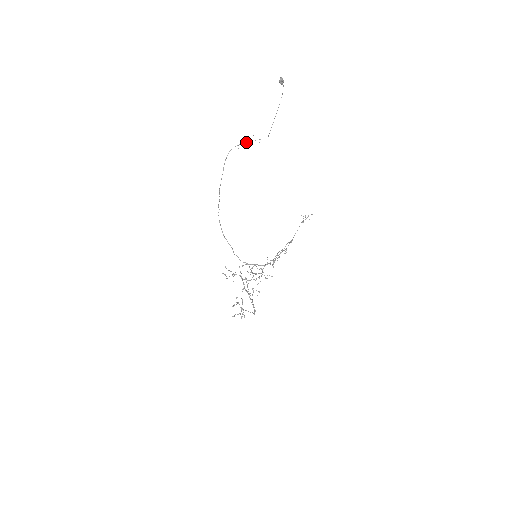
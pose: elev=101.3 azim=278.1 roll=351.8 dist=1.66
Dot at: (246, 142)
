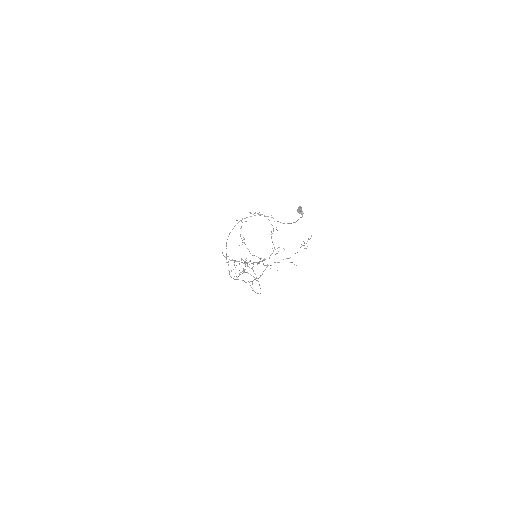
Dot at: (247, 217)
